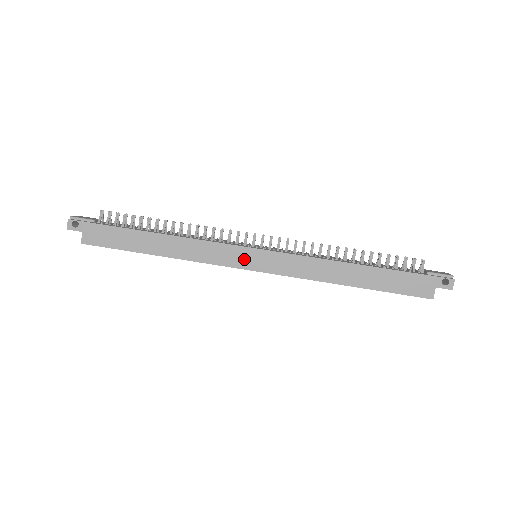
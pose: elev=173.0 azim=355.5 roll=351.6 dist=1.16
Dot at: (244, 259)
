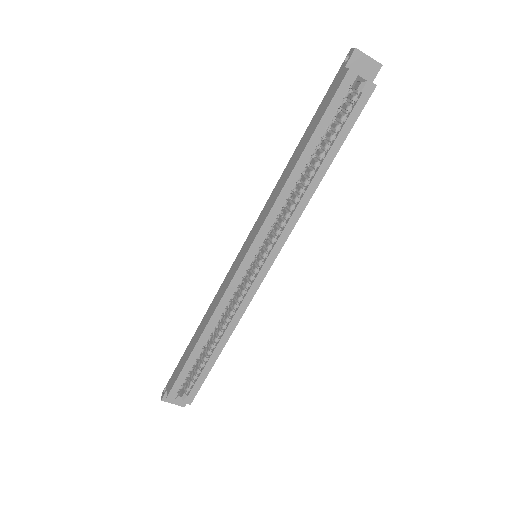
Dot at: (238, 261)
